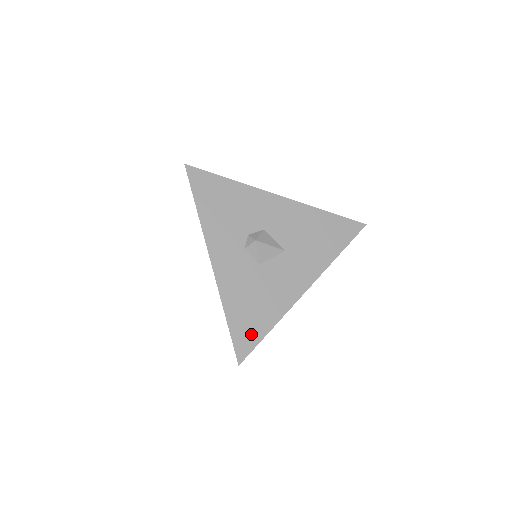
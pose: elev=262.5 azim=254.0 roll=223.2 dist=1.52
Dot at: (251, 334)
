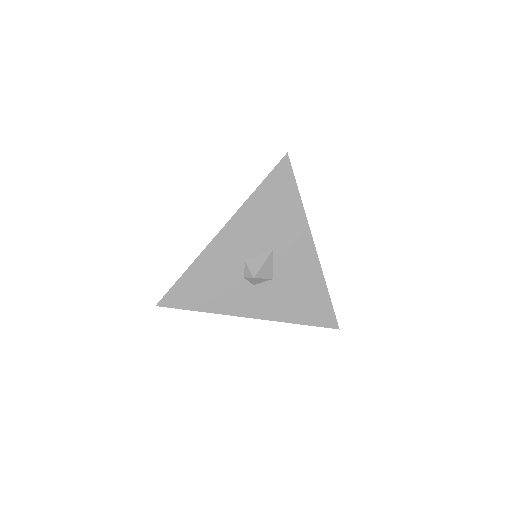
Dot at: (323, 310)
